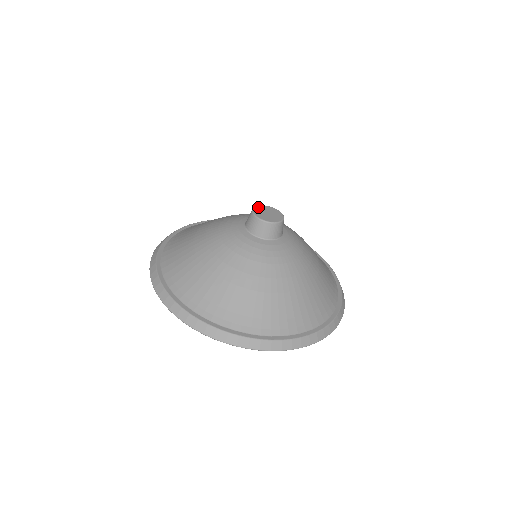
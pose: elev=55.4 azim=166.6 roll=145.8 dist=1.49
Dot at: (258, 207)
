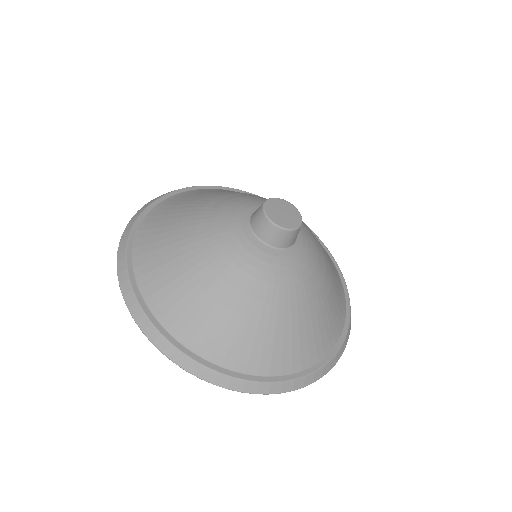
Dot at: (272, 200)
